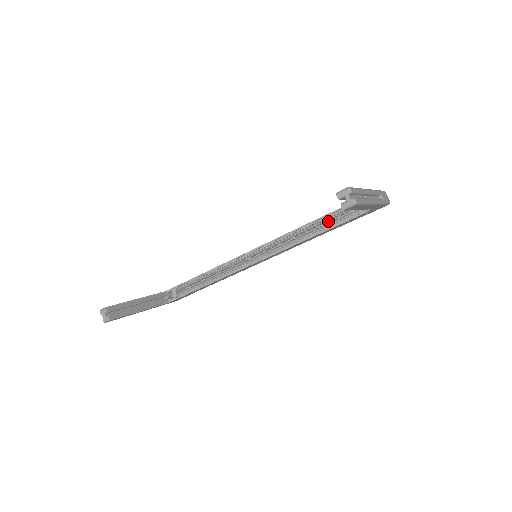
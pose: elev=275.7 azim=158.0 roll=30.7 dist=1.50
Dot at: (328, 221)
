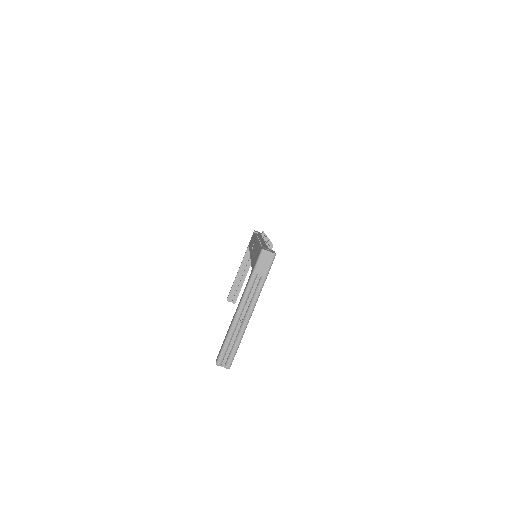
Dot at: occluded
